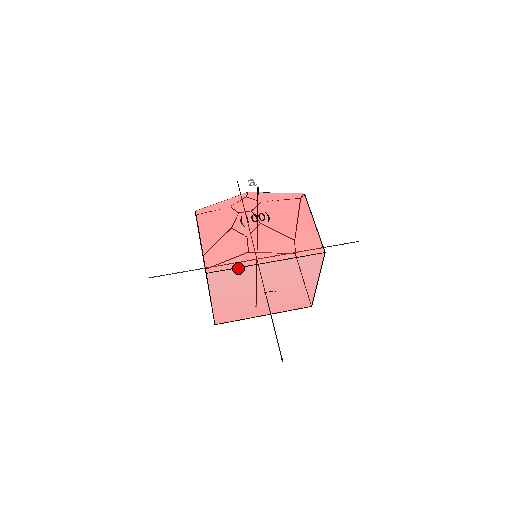
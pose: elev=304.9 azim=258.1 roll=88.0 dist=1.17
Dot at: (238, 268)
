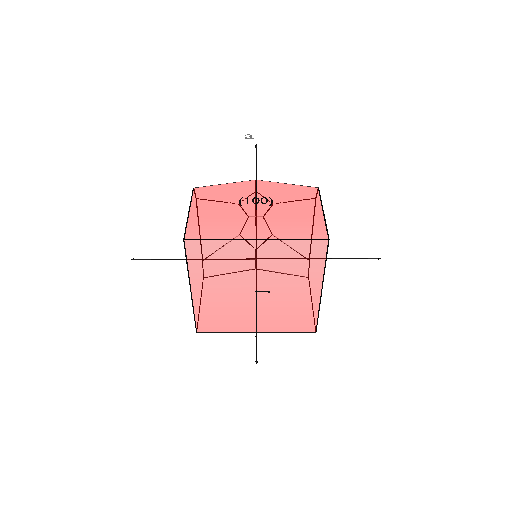
Dot at: (222, 240)
